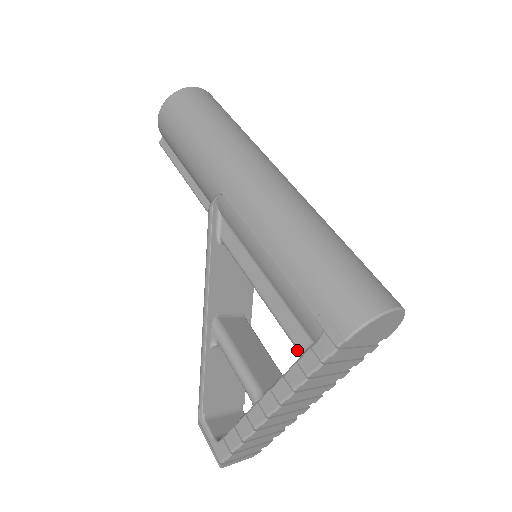
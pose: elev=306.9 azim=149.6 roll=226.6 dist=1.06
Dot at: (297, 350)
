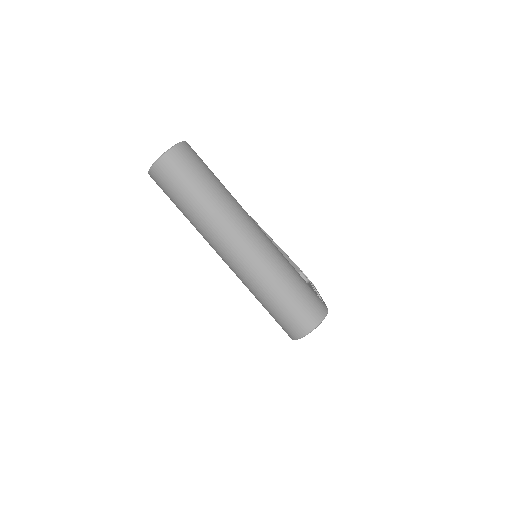
Dot at: occluded
